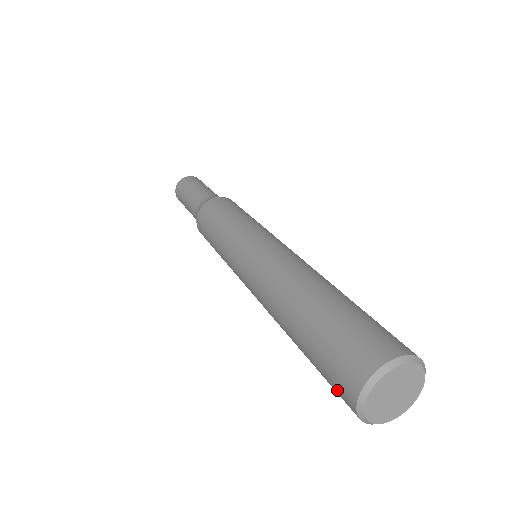
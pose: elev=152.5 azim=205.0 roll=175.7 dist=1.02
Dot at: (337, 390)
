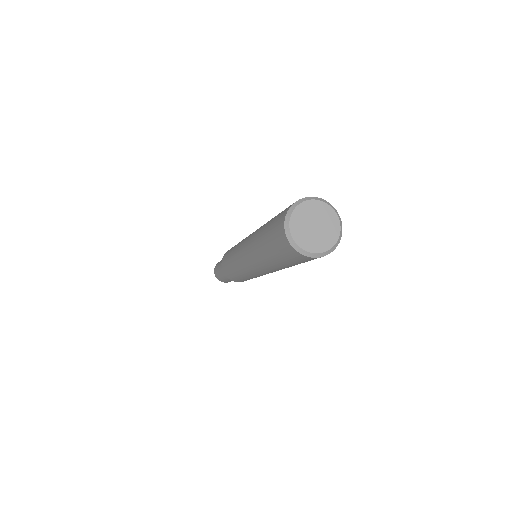
Dot at: (278, 240)
